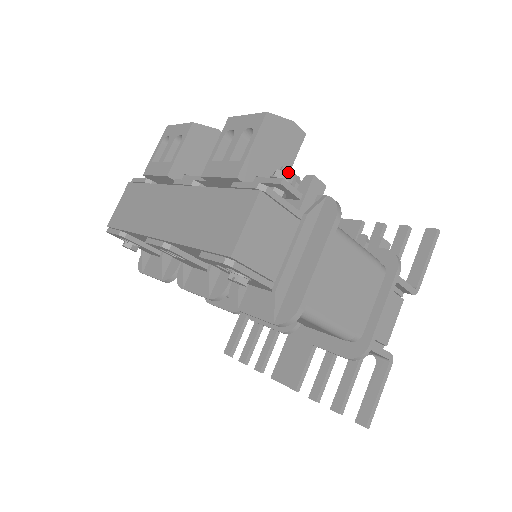
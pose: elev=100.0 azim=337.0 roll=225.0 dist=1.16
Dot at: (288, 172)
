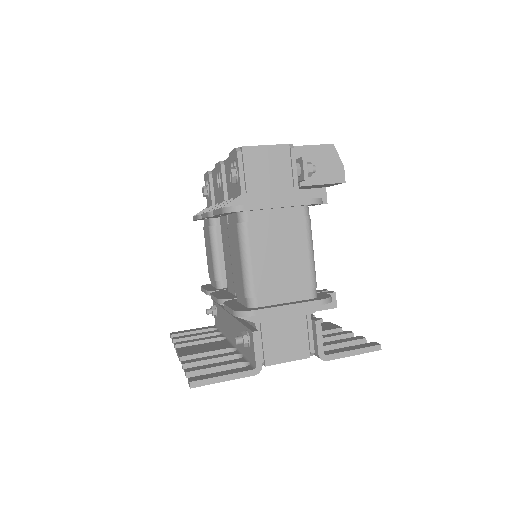
Dot at: (313, 168)
